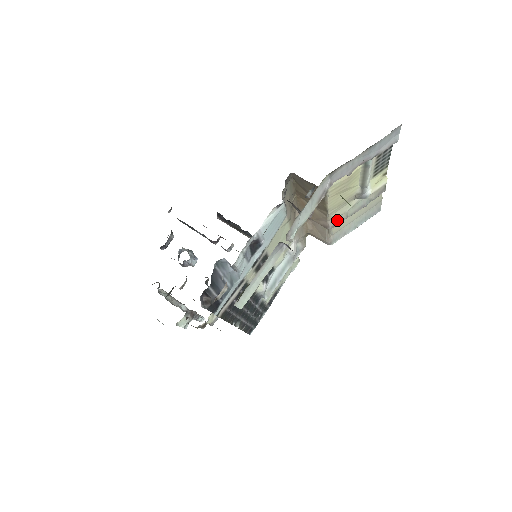
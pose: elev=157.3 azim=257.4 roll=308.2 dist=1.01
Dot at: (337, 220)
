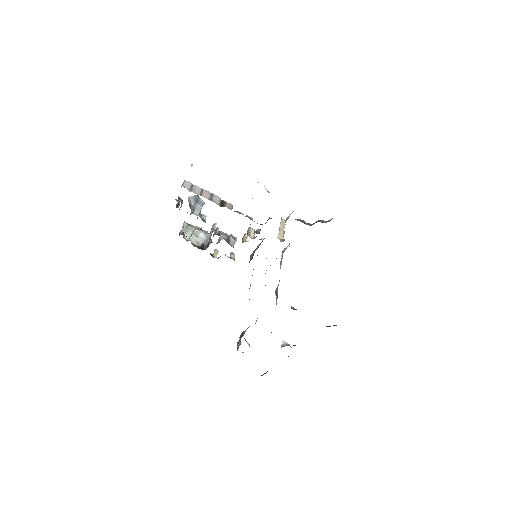
Dot at: occluded
